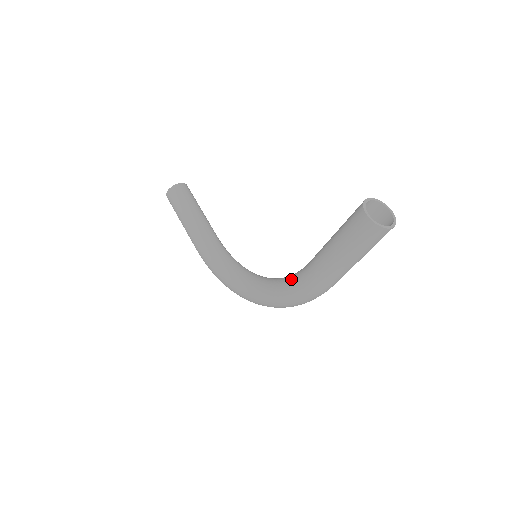
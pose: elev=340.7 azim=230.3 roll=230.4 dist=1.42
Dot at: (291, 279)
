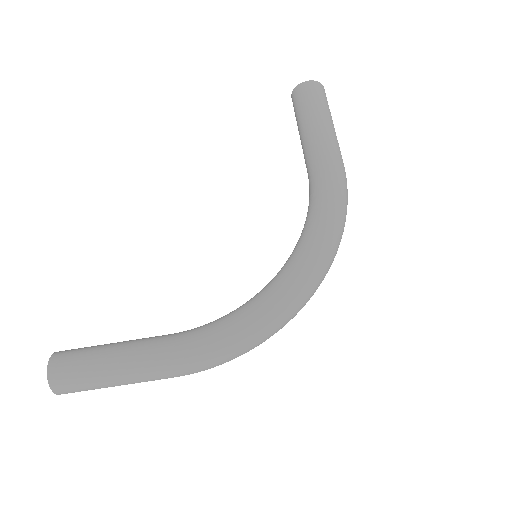
Dot at: (315, 193)
